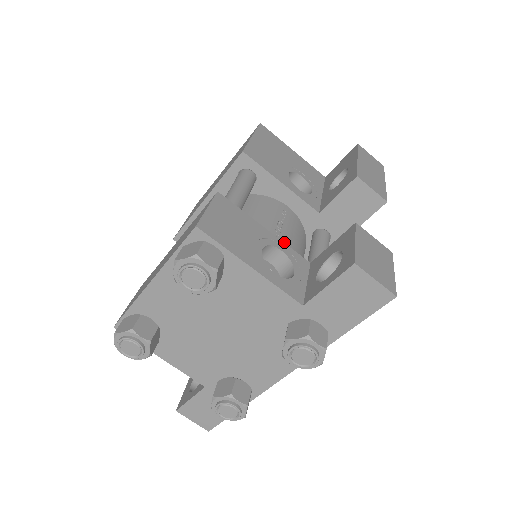
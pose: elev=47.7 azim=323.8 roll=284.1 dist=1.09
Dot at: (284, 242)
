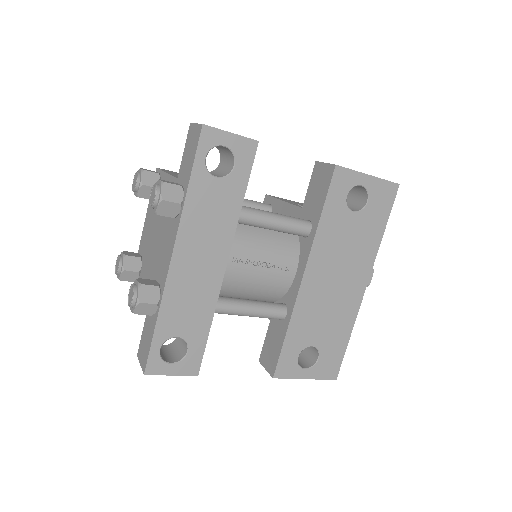
Dot at: occluded
